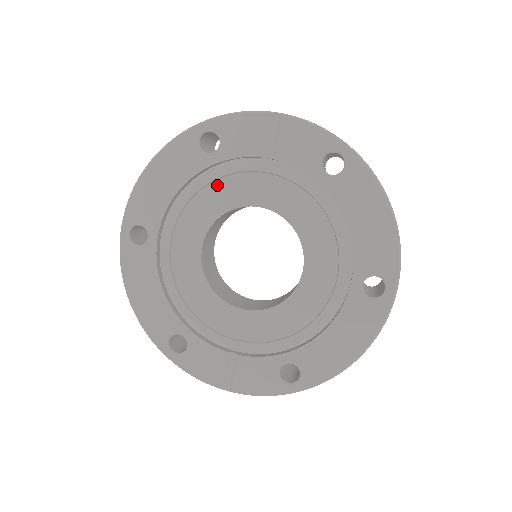
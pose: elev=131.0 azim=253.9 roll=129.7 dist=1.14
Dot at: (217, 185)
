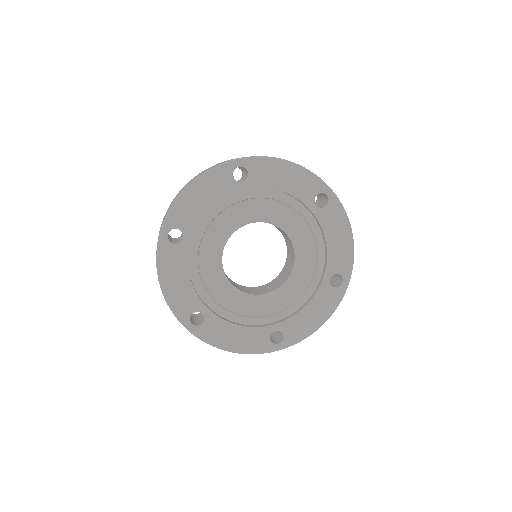
Dot at: (203, 249)
